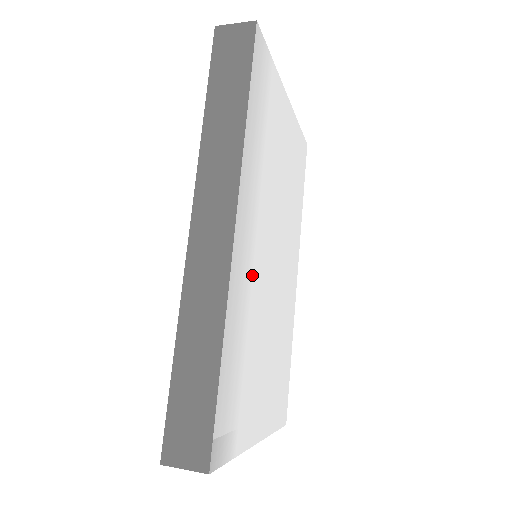
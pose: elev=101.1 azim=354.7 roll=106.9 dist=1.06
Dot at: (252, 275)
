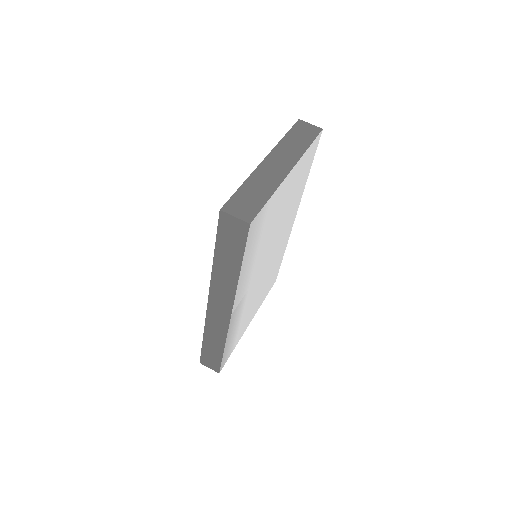
Dot at: (245, 301)
